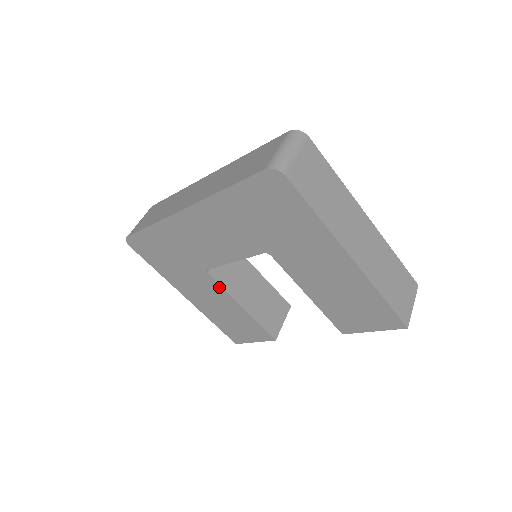
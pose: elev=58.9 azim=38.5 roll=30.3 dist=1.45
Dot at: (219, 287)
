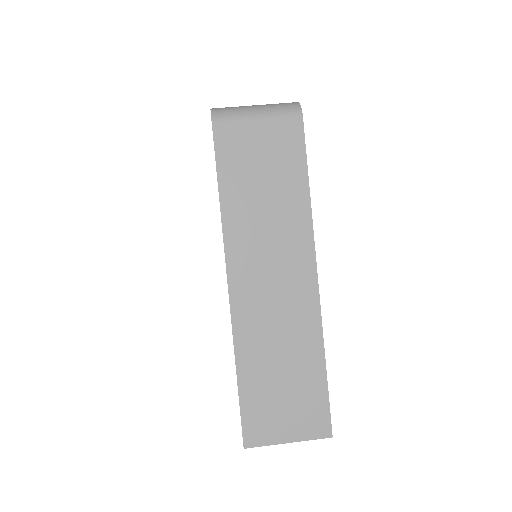
Dot at: occluded
